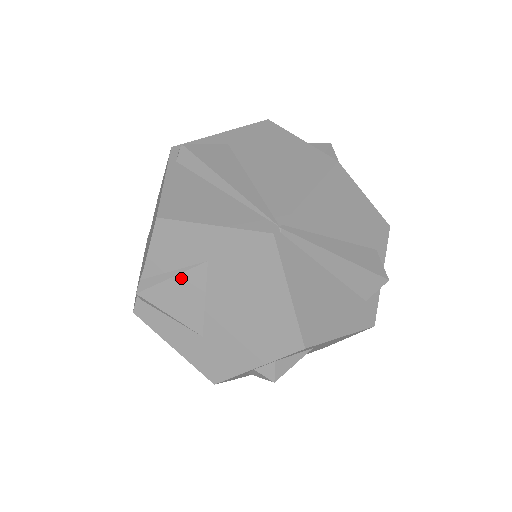
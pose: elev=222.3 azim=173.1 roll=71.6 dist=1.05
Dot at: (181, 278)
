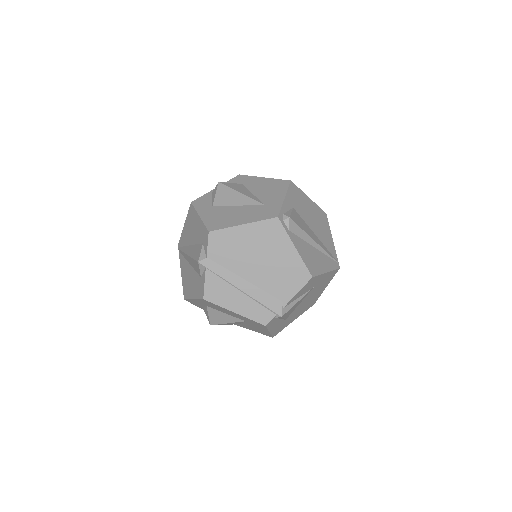
Dot at: (301, 299)
